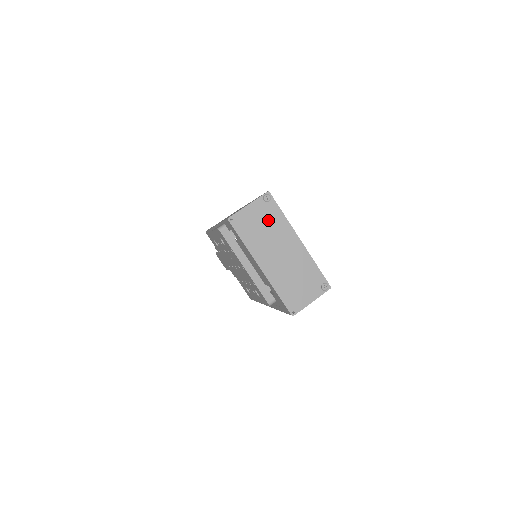
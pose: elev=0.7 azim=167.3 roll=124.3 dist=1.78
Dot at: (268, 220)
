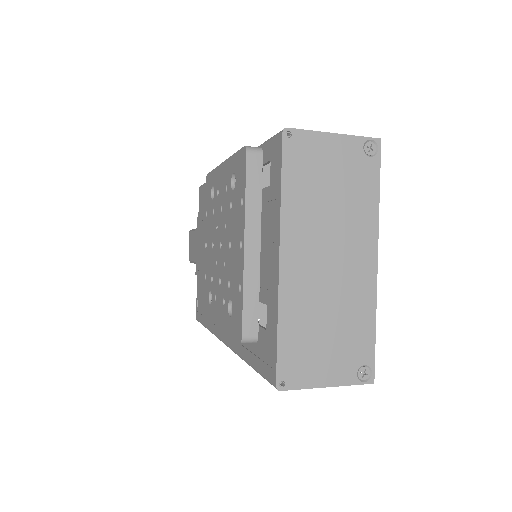
Dot at: (348, 186)
